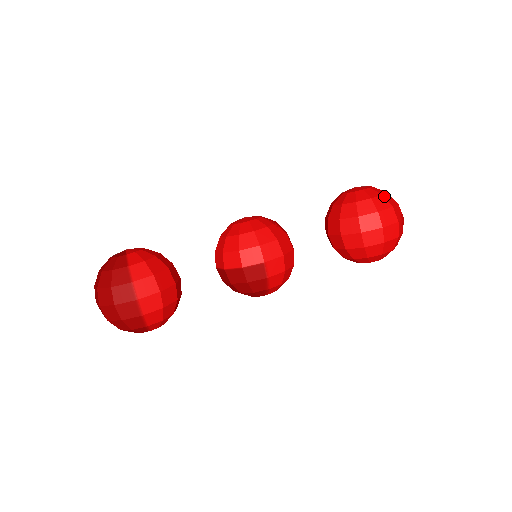
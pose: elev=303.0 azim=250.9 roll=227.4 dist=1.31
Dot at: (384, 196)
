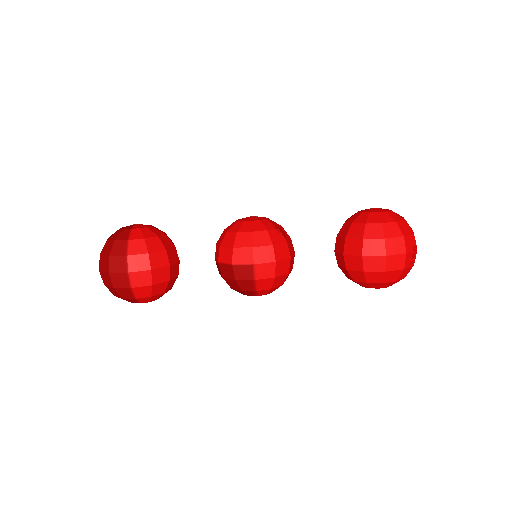
Dot at: (398, 223)
